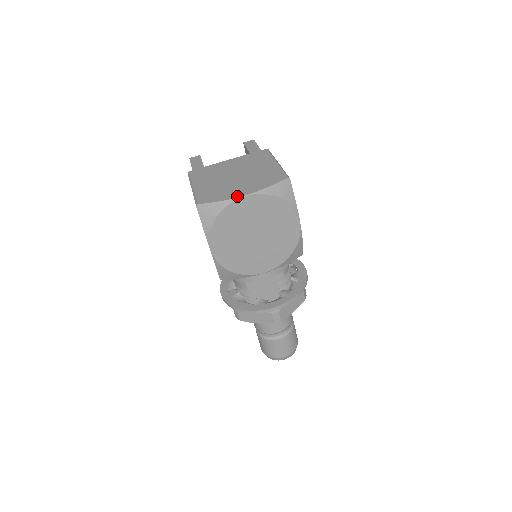
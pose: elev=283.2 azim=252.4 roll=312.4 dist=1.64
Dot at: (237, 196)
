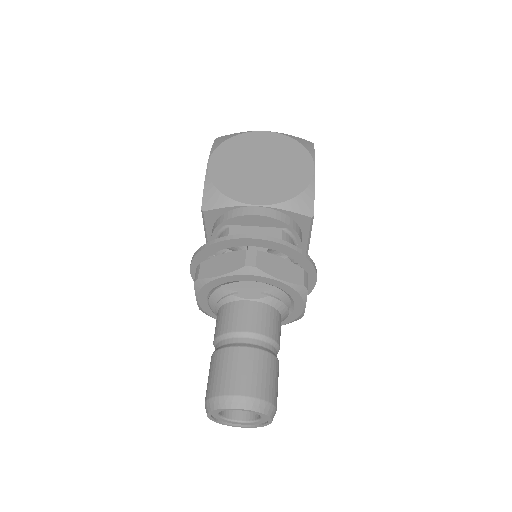
Dot at: (257, 133)
